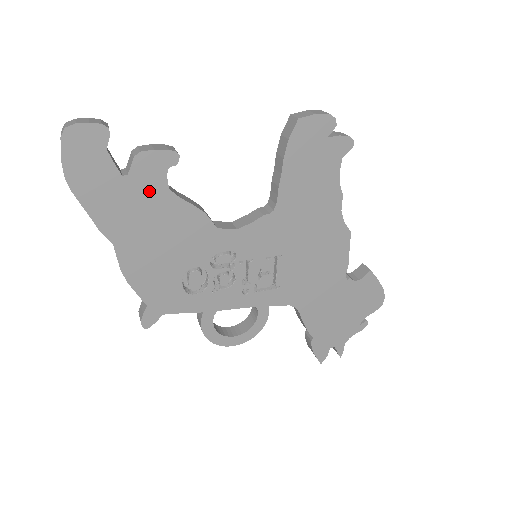
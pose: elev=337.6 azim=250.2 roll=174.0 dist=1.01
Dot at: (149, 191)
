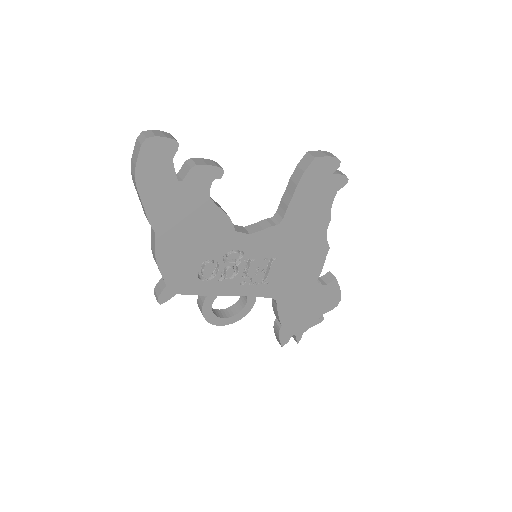
Dot at: (194, 196)
